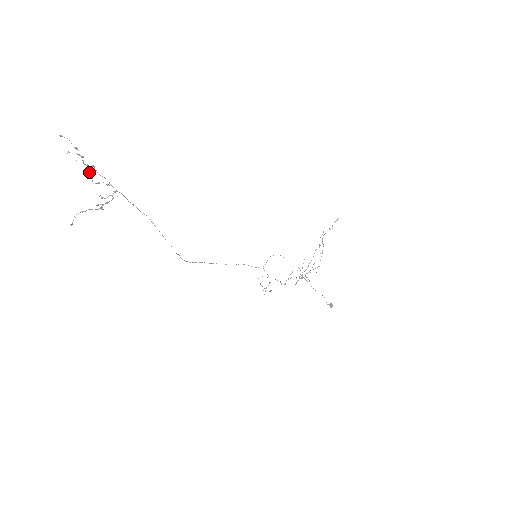
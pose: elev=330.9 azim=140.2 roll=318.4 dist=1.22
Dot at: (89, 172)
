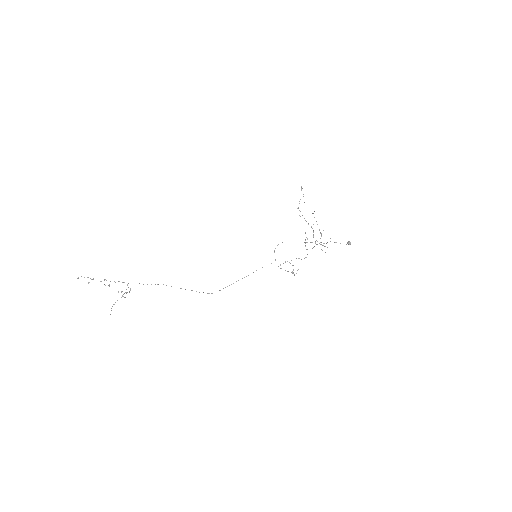
Dot at: (104, 284)
